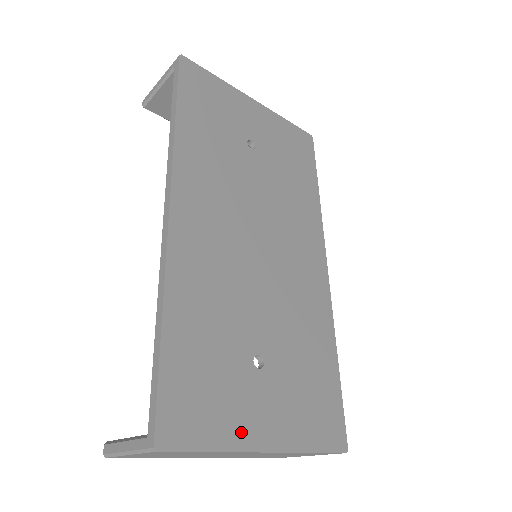
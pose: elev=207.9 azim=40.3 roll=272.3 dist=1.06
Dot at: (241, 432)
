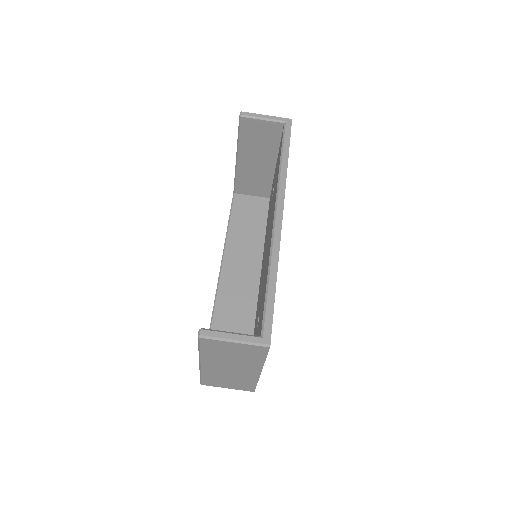
Dot at: occluded
